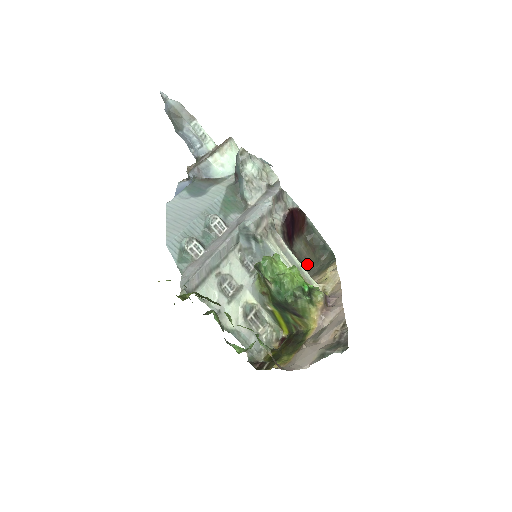
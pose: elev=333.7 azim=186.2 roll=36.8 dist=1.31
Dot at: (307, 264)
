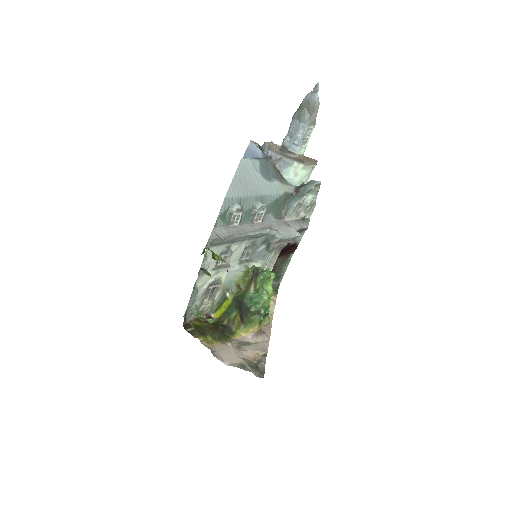
Dot at: occluded
